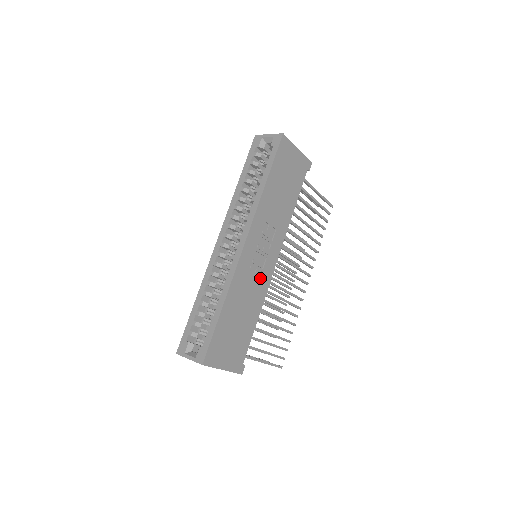
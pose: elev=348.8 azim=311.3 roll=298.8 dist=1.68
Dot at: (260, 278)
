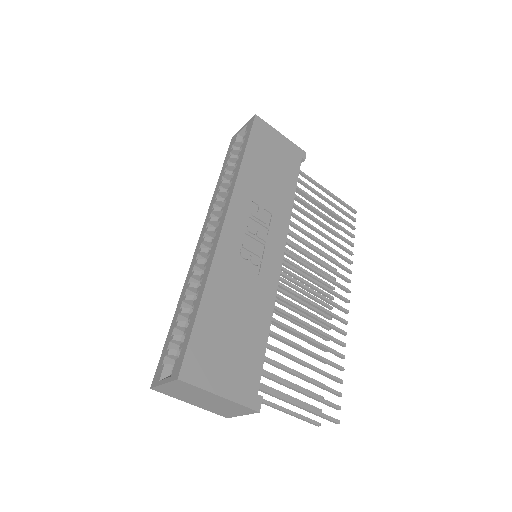
Dot at: (260, 270)
